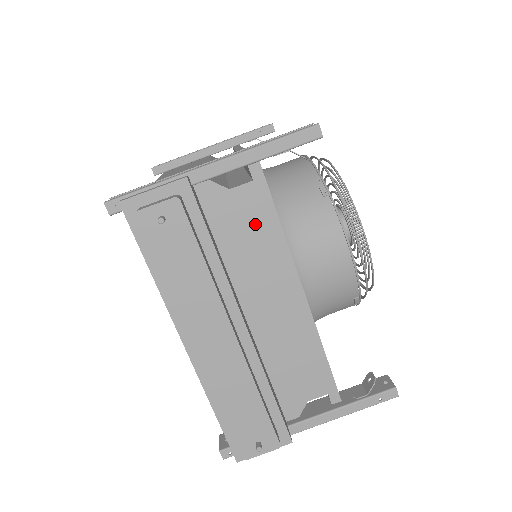
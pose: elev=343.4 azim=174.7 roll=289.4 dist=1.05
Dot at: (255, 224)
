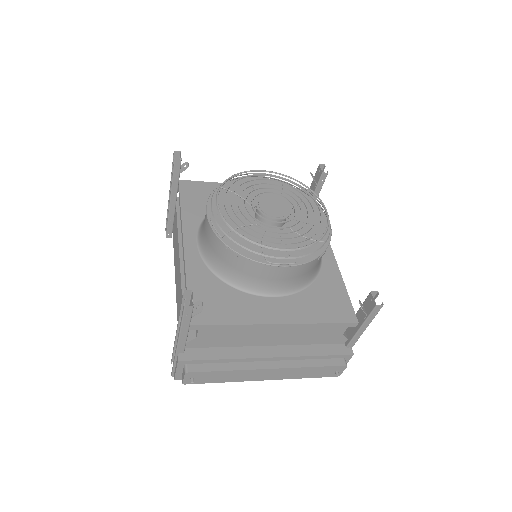
Dot at: (223, 333)
